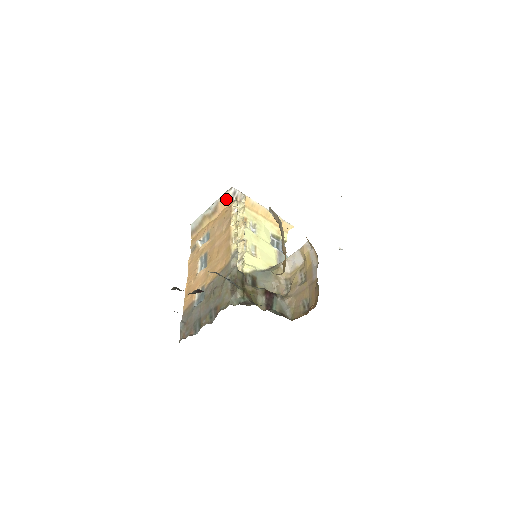
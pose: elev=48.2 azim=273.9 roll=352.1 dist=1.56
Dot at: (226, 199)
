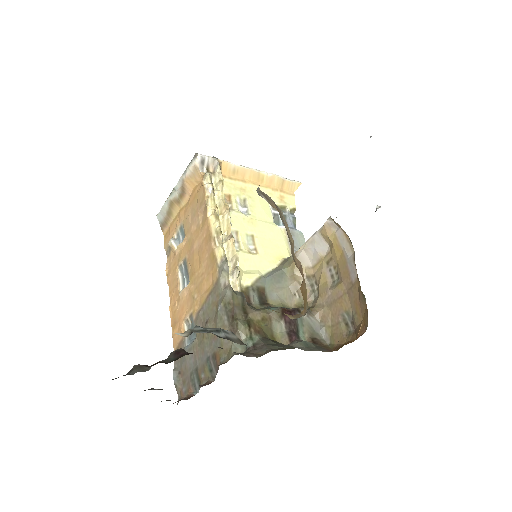
Dot at: (193, 173)
